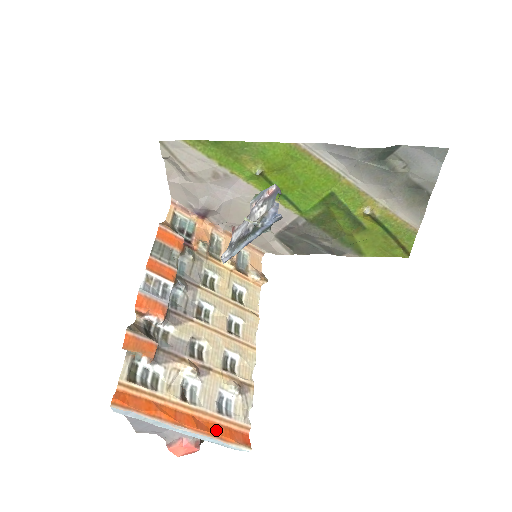
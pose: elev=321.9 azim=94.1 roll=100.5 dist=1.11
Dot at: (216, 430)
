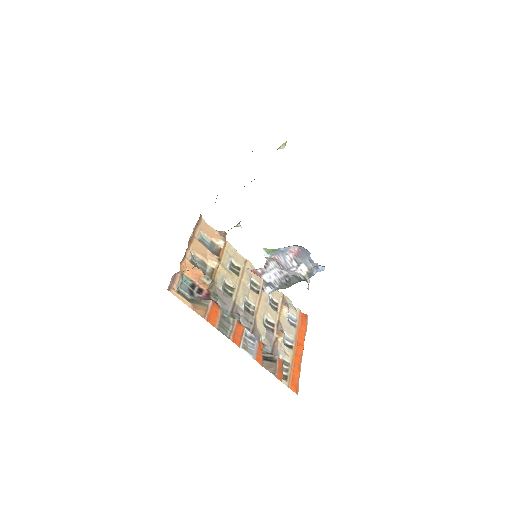
Dot at: (302, 333)
